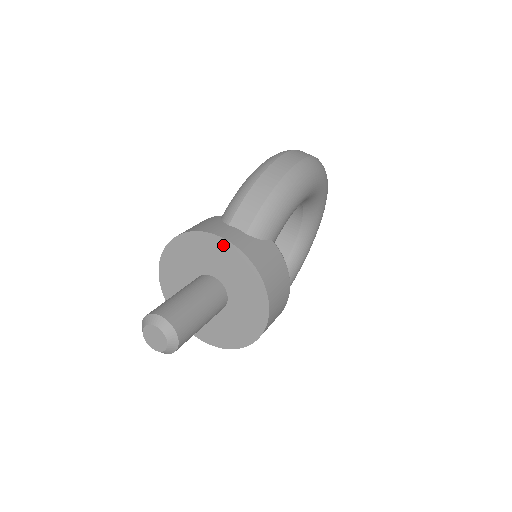
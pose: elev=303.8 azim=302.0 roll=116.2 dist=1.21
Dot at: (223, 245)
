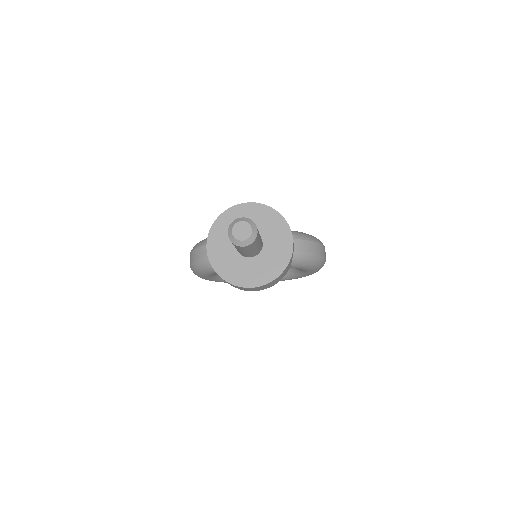
Dot at: (289, 243)
